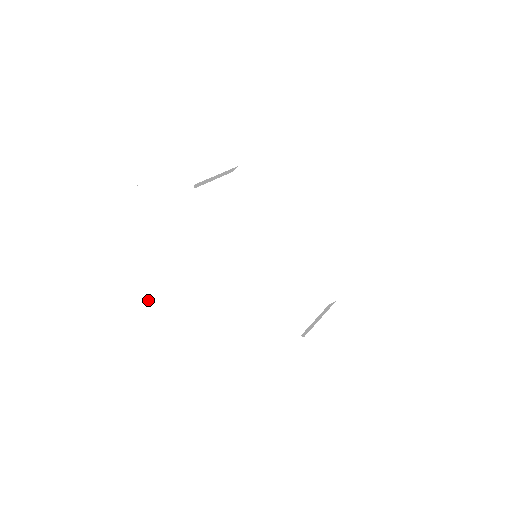
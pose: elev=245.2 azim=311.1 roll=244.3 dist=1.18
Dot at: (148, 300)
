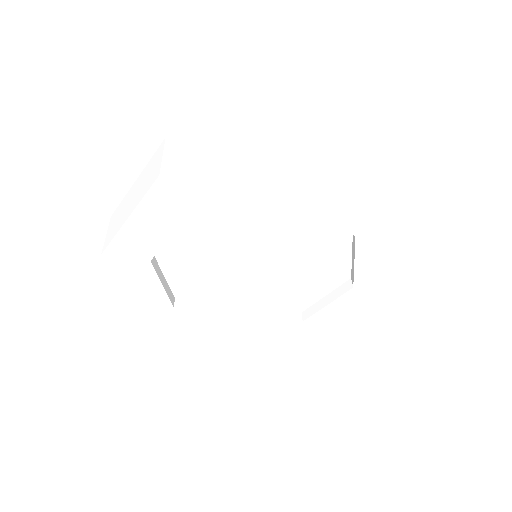
Dot at: occluded
